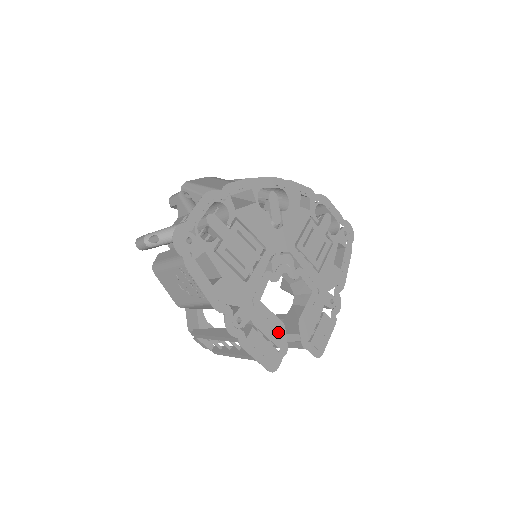
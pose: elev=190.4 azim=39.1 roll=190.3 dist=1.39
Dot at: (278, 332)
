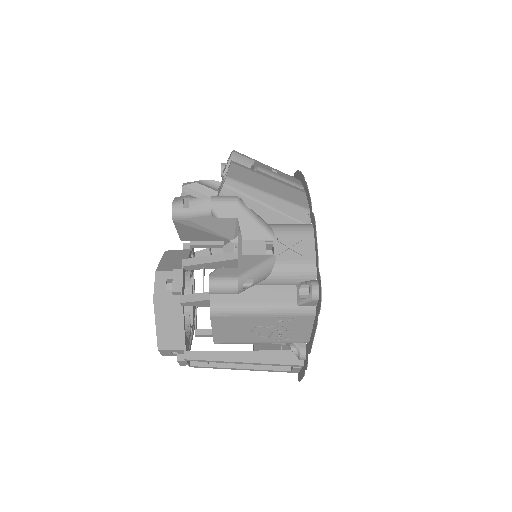
Dot at: occluded
